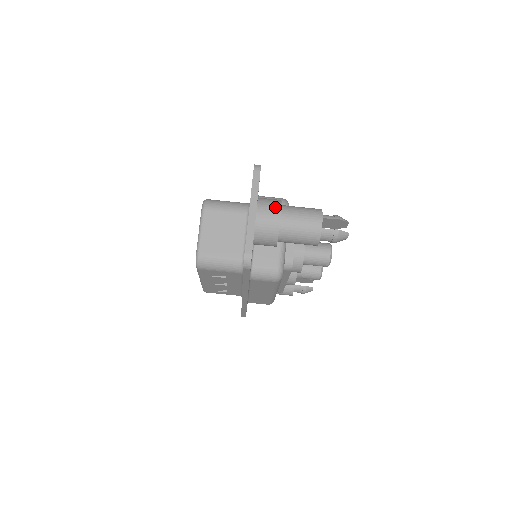
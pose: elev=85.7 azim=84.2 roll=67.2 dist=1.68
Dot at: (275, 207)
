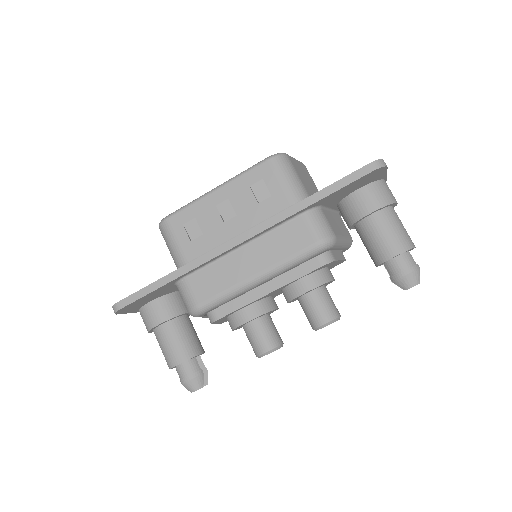
Dot at: occluded
